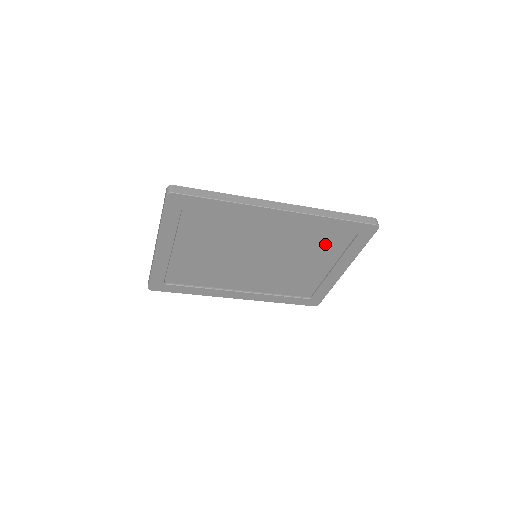
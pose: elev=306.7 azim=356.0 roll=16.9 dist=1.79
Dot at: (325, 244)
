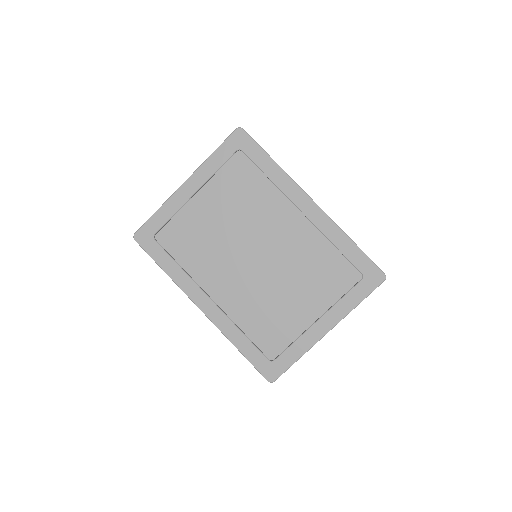
Dot at: (327, 275)
